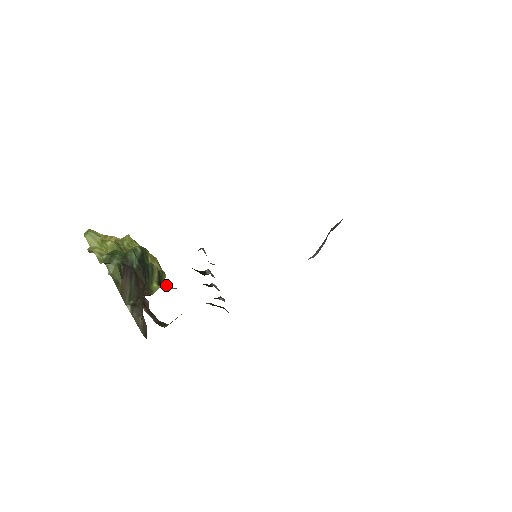
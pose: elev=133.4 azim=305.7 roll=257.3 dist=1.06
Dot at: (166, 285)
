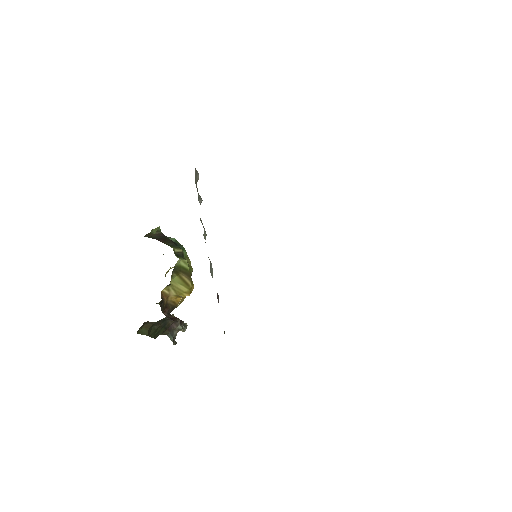
Dot at: occluded
